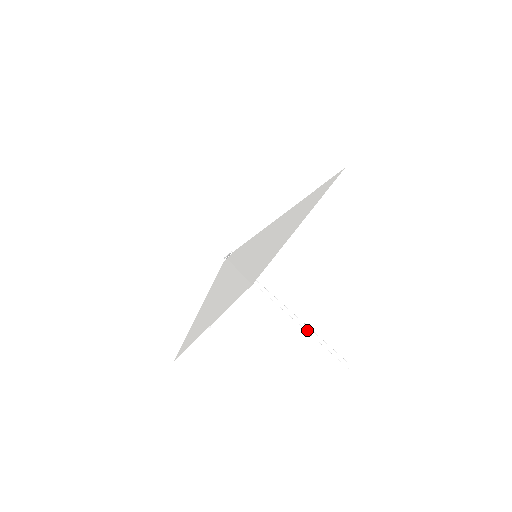
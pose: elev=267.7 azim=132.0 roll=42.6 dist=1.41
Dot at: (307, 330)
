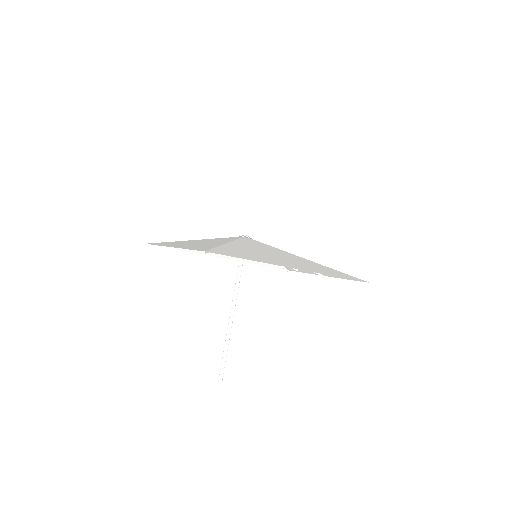
Dot at: (228, 330)
